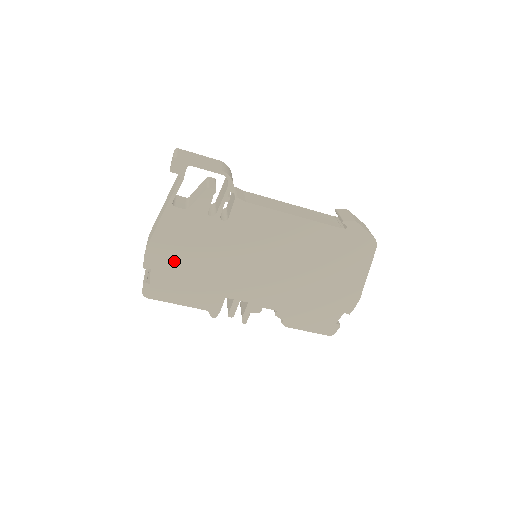
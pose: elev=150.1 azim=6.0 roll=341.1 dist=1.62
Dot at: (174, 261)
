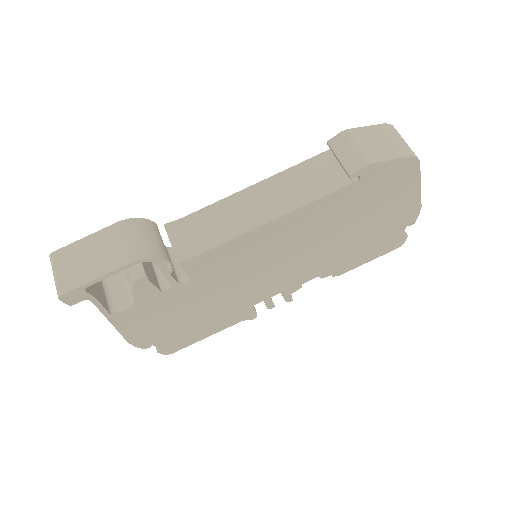
Dot at: (169, 329)
